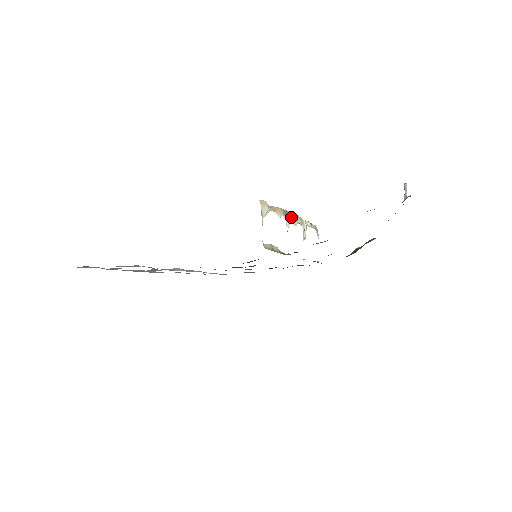
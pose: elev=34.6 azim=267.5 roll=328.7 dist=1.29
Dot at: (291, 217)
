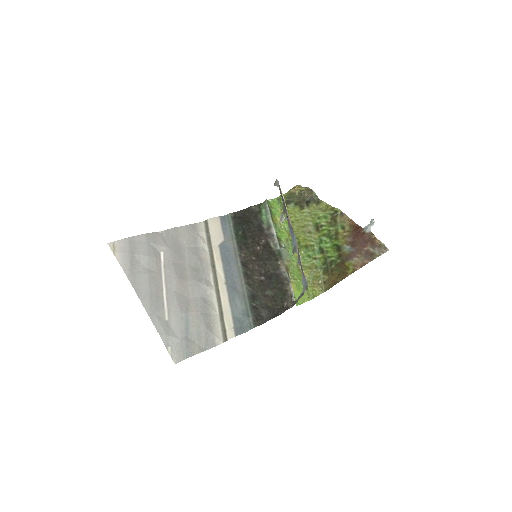
Dot at: (295, 239)
